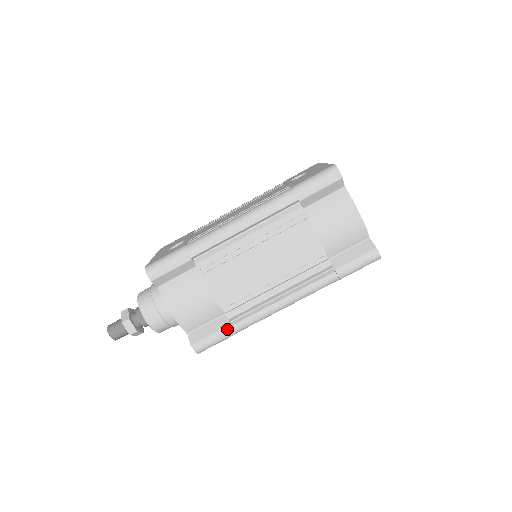
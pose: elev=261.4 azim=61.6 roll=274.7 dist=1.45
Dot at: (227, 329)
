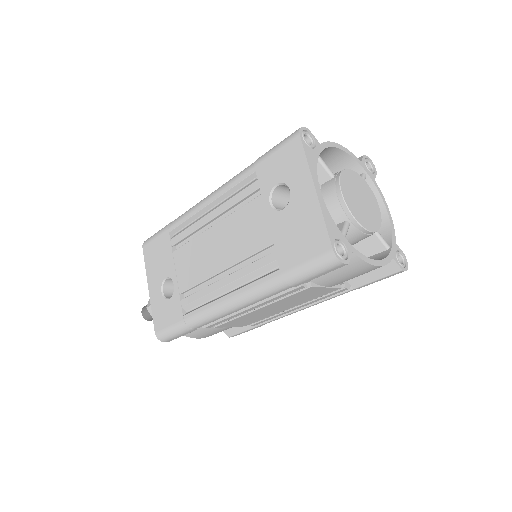
Dot at: (256, 327)
